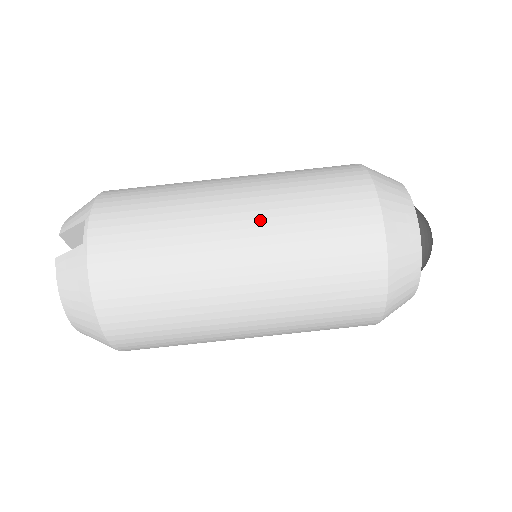
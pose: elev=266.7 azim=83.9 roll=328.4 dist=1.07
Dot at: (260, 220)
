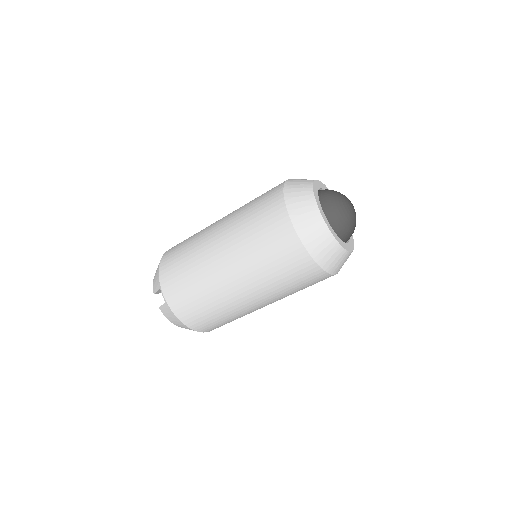
Dot at: (237, 262)
